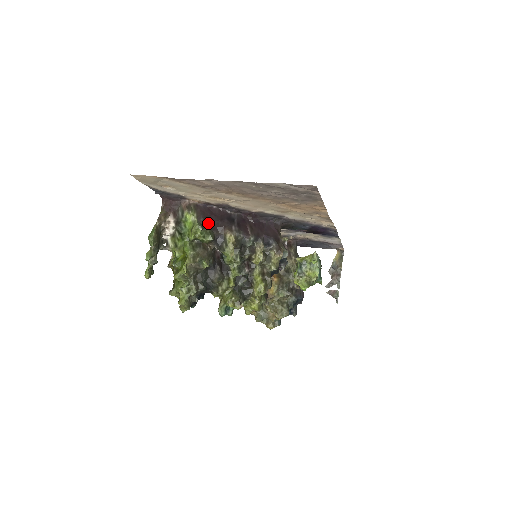
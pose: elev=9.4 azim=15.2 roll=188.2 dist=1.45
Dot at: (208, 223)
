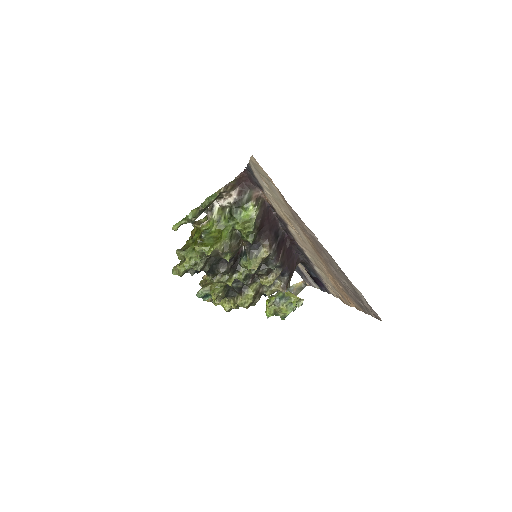
Dot at: (260, 227)
